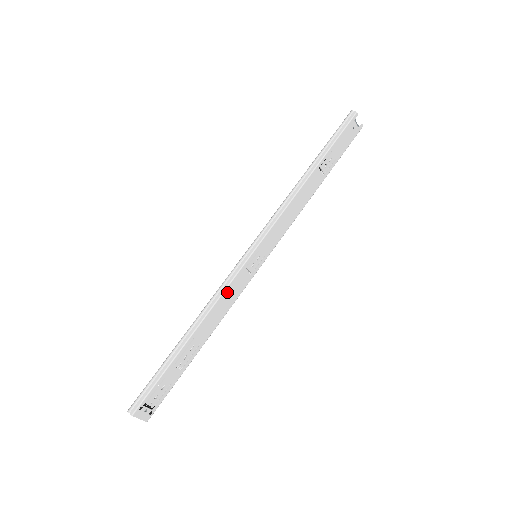
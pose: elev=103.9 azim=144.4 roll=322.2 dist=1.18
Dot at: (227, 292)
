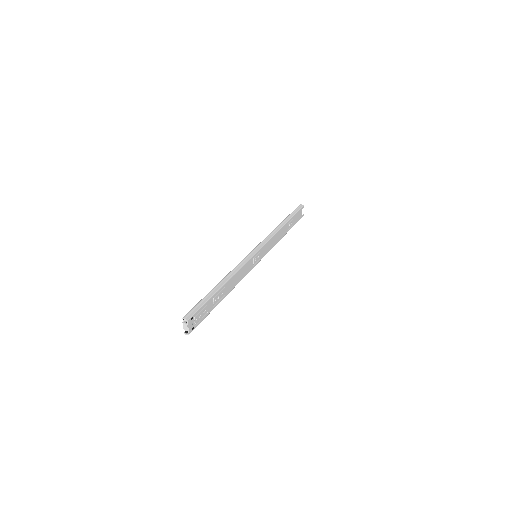
Dot at: (244, 267)
